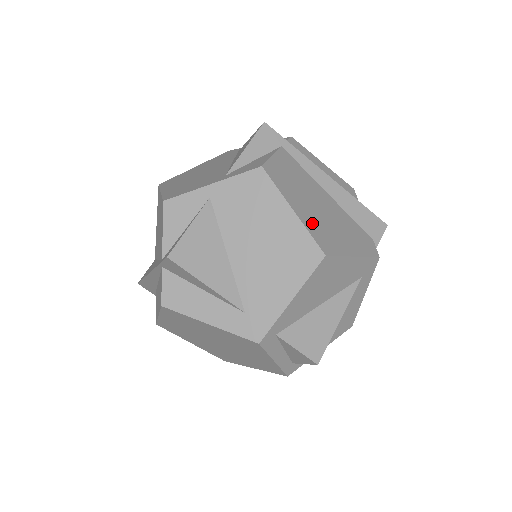
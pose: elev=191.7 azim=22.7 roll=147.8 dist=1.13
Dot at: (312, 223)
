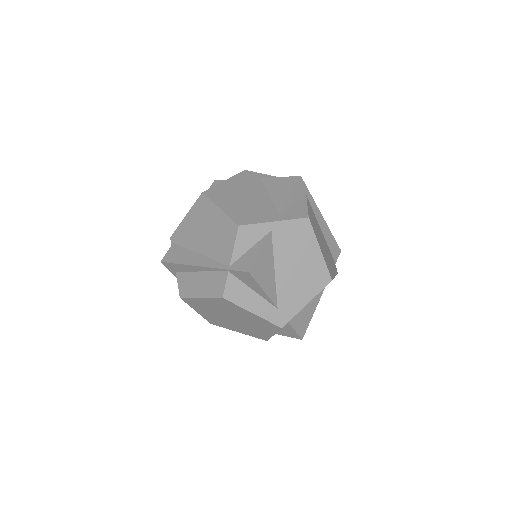
Dot at: (325, 257)
